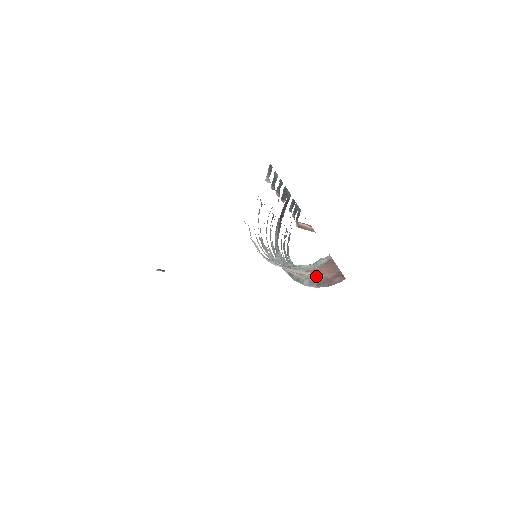
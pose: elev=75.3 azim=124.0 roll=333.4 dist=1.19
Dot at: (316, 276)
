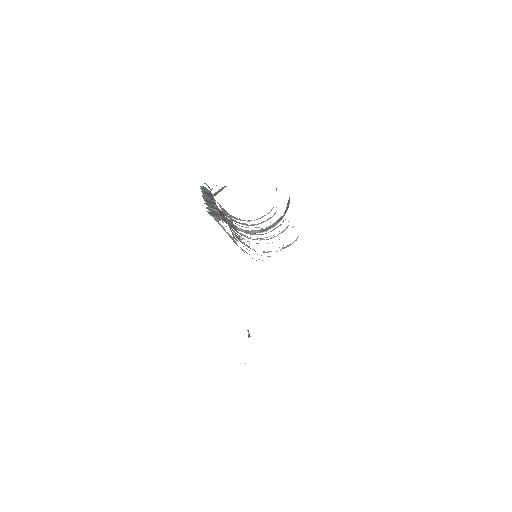
Dot at: occluded
